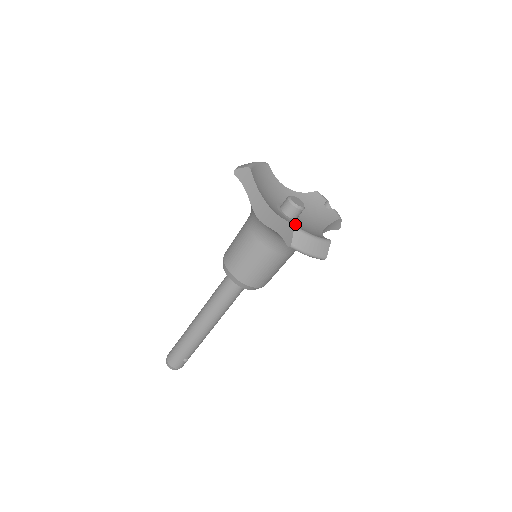
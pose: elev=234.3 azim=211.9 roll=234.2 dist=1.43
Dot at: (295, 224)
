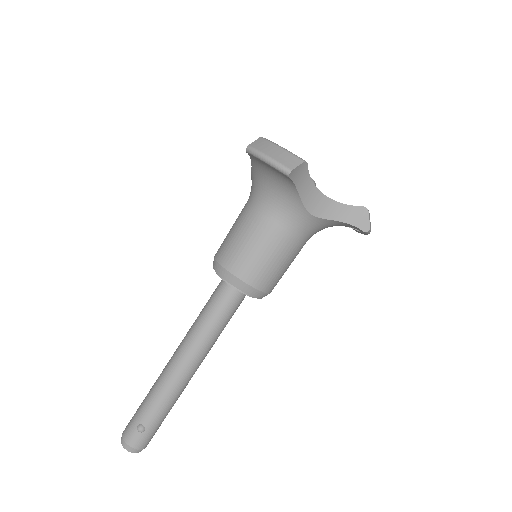
Dot at: occluded
